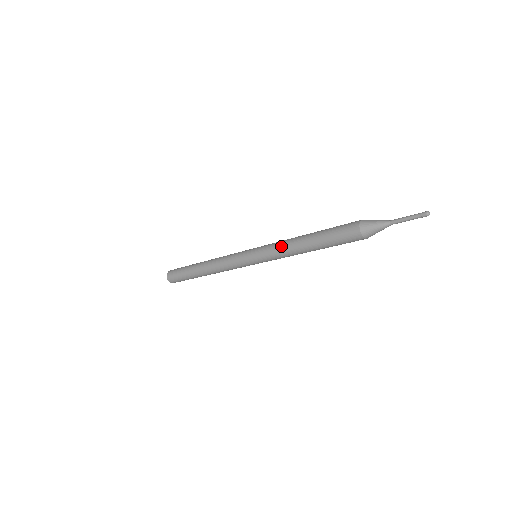
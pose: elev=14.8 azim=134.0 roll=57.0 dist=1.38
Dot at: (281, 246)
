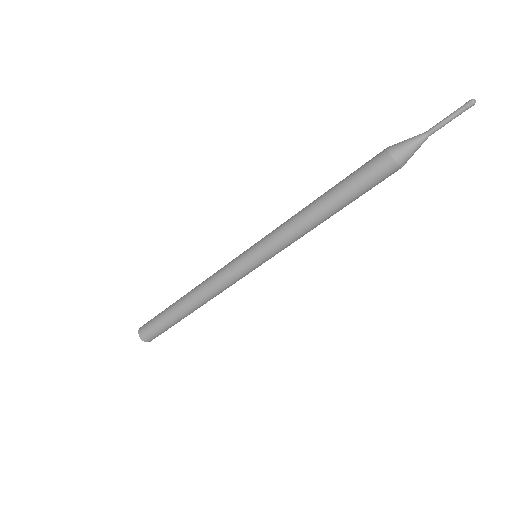
Dot at: occluded
